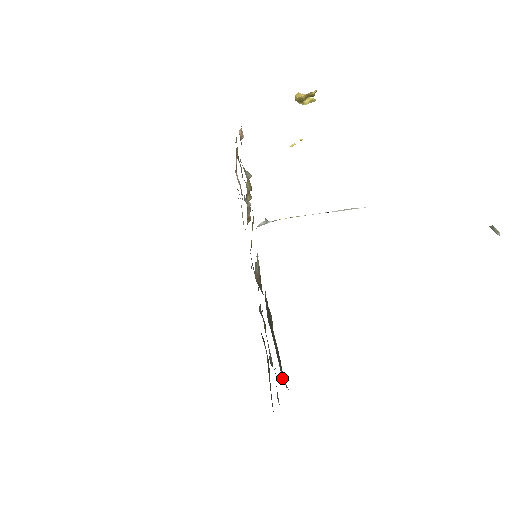
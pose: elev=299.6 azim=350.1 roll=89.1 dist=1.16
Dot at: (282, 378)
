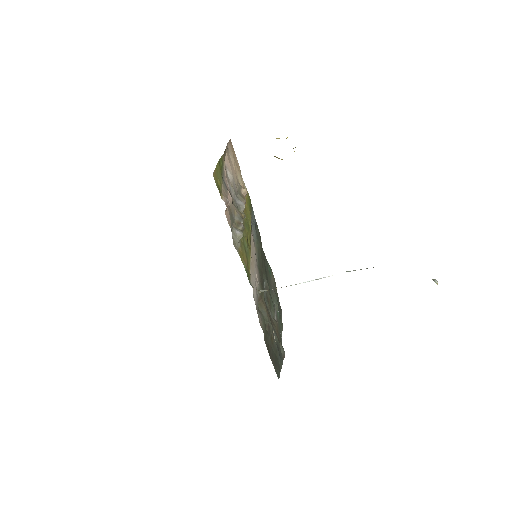
Dot at: occluded
